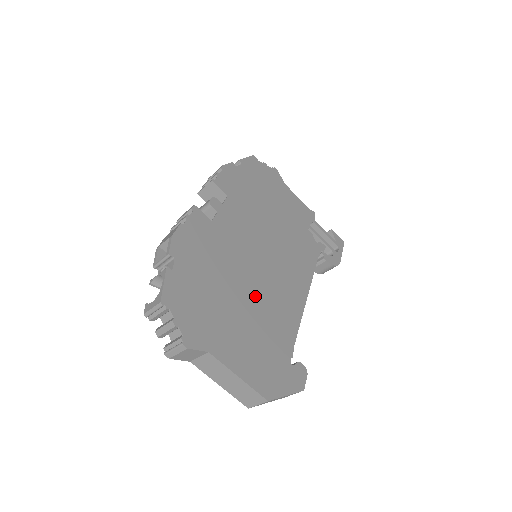
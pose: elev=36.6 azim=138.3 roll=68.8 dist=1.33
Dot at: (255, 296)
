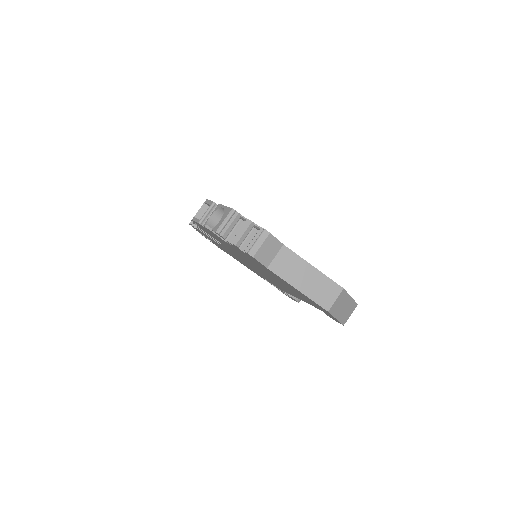
Dot at: occluded
